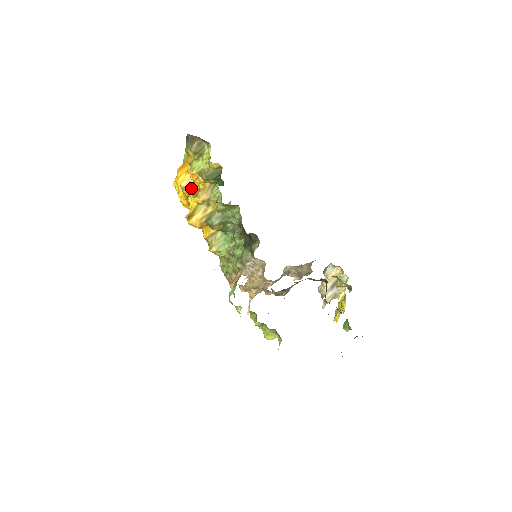
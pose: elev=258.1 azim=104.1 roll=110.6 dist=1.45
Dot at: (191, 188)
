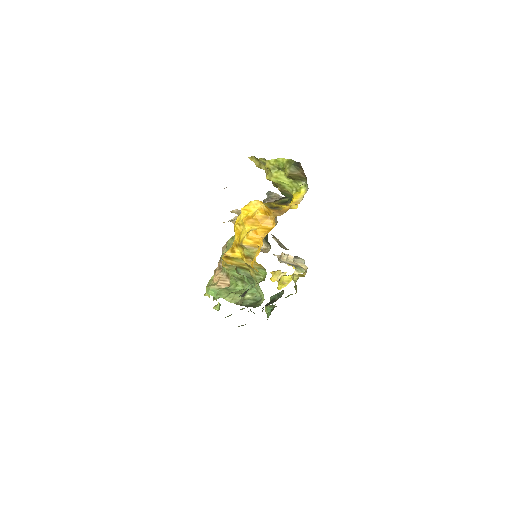
Dot at: (248, 251)
